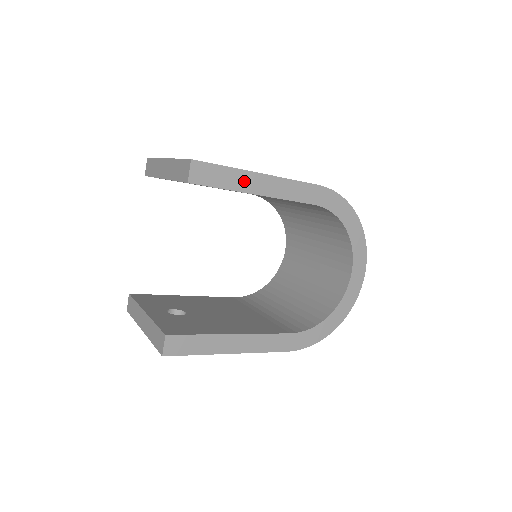
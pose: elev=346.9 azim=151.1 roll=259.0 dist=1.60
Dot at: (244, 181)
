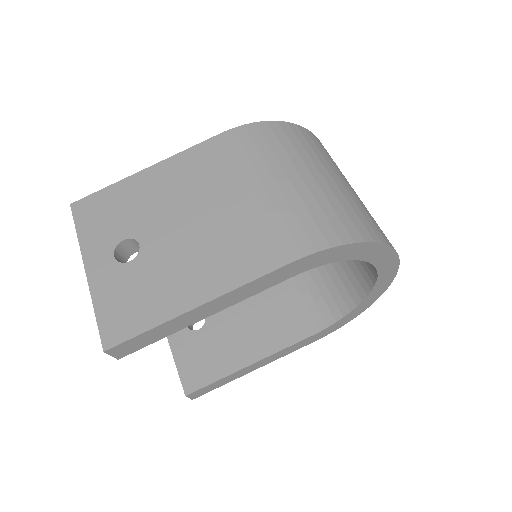
Dot at: (182, 322)
